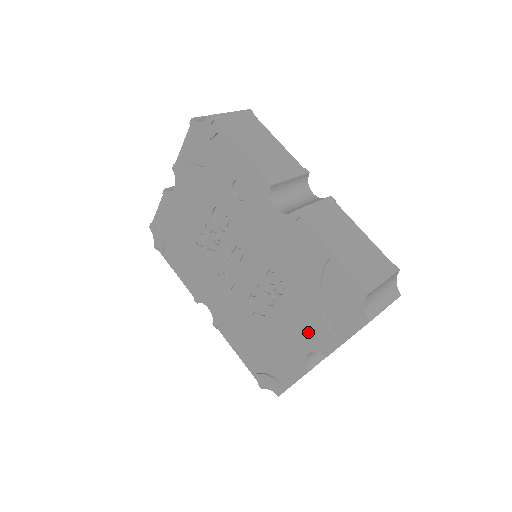
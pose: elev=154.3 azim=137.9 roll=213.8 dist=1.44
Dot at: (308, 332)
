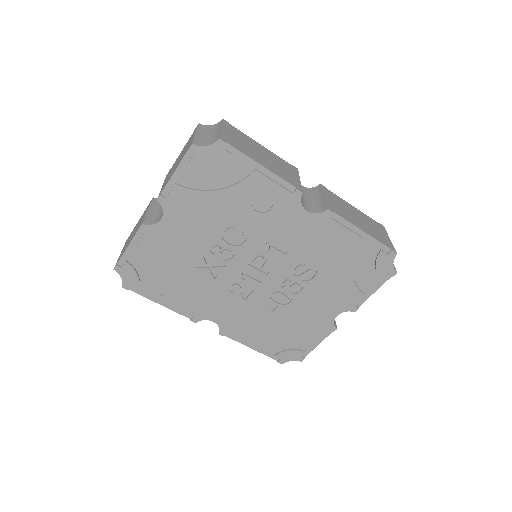
Dot at: (338, 300)
